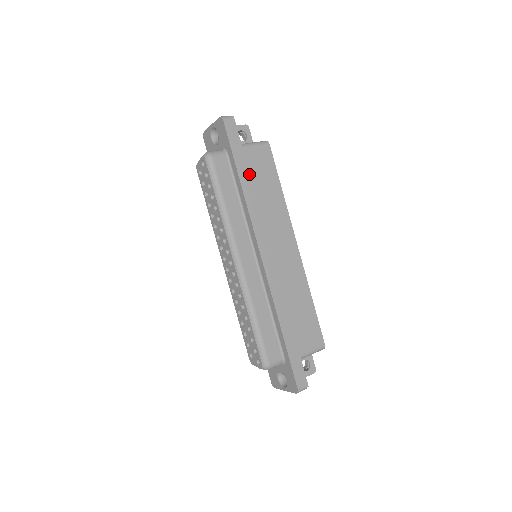
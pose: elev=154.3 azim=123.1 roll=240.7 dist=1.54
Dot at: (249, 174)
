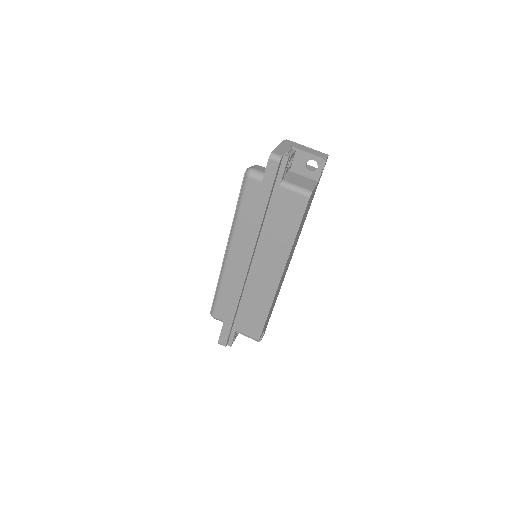
Dot at: (272, 208)
